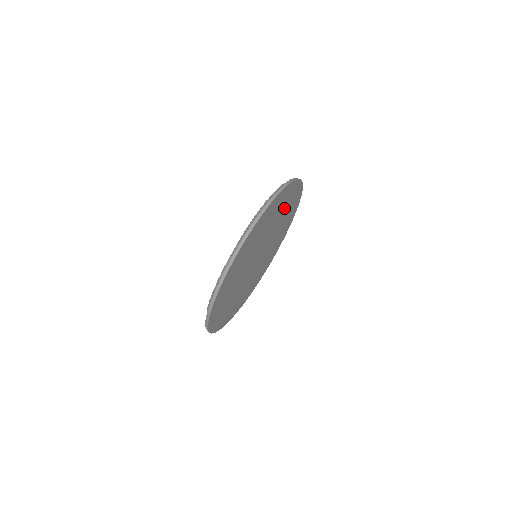
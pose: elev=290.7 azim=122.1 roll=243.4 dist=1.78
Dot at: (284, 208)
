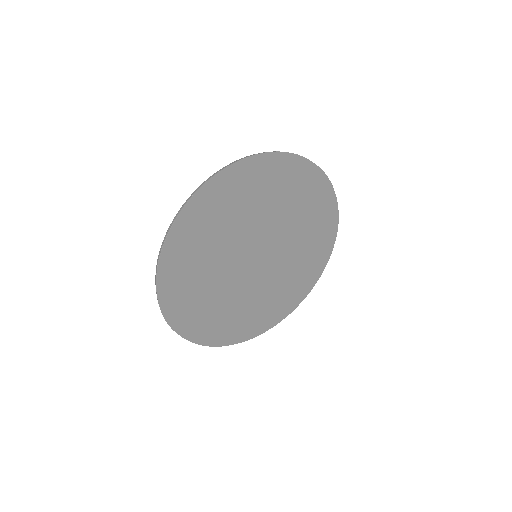
Dot at: (298, 201)
